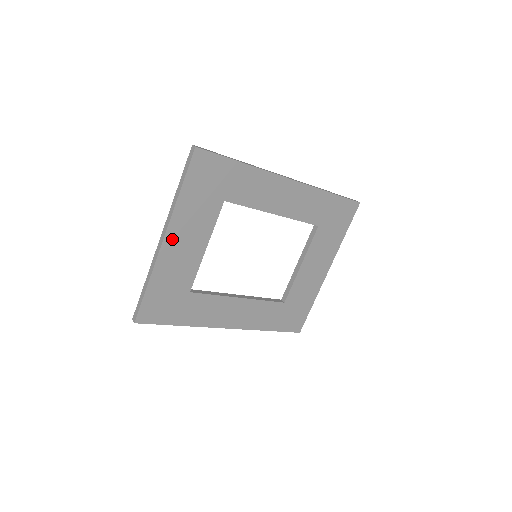
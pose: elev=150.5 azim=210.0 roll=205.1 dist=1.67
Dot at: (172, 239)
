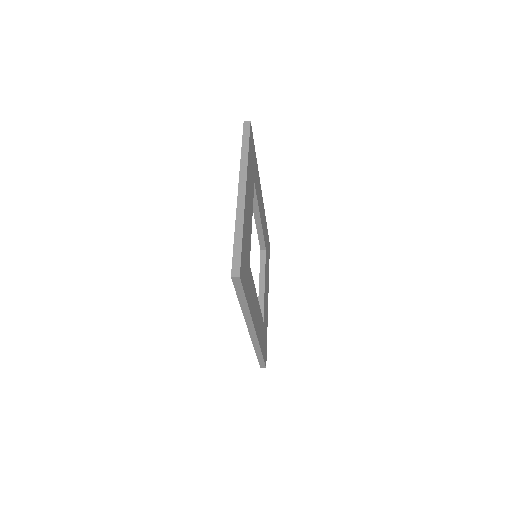
Dot at: (247, 193)
